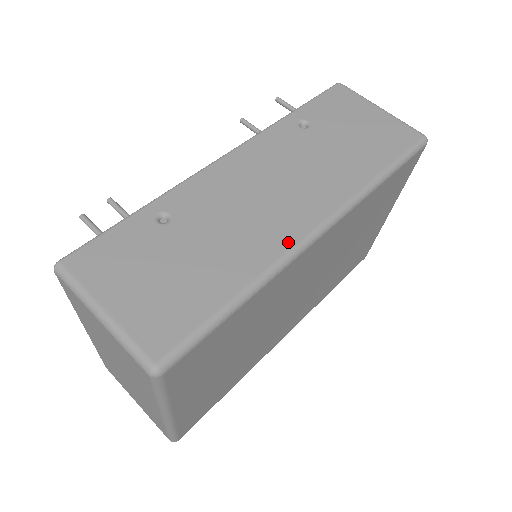
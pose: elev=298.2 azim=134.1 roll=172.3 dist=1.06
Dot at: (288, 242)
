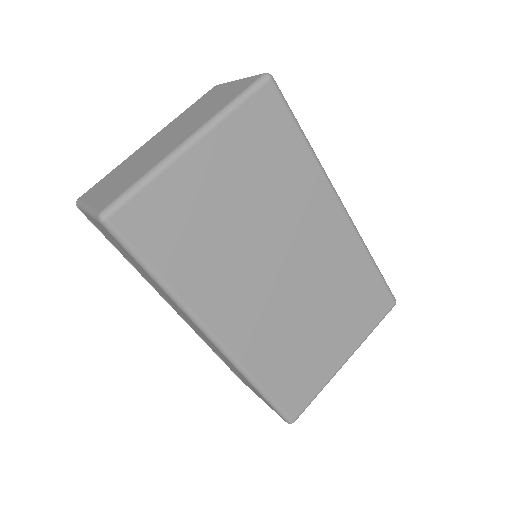
Dot at: occluded
